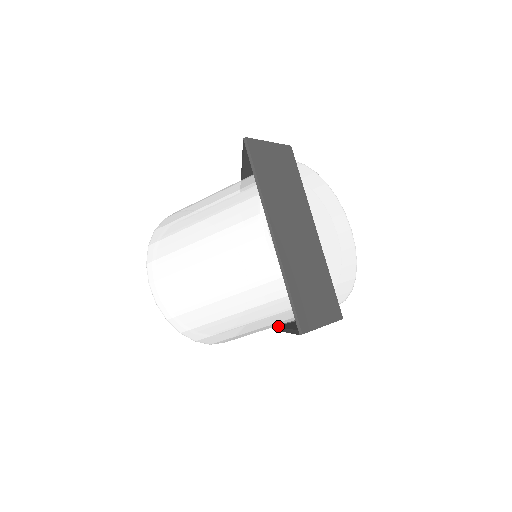
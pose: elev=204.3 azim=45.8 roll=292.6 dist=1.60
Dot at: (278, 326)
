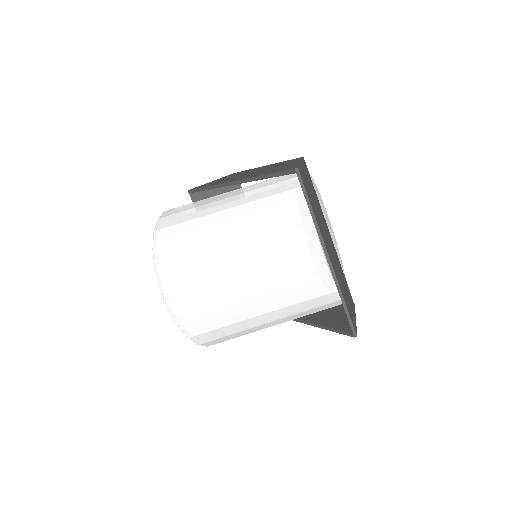
Dot at: occluded
